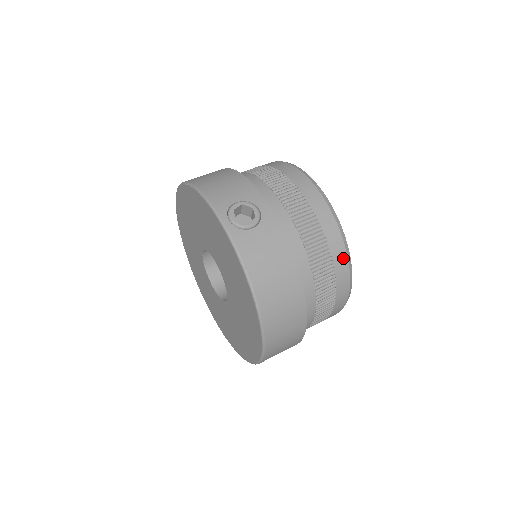
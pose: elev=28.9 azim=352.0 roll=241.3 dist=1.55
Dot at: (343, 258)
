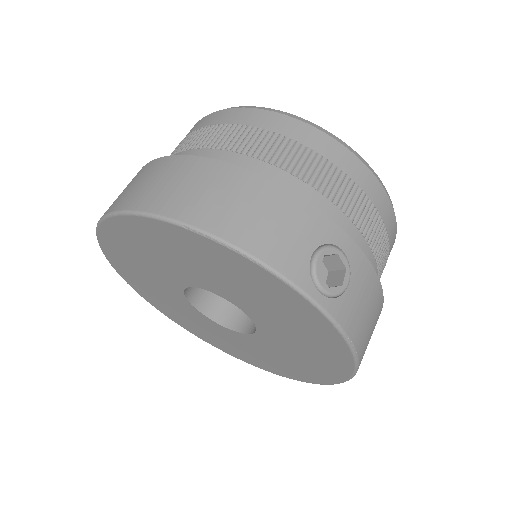
Dot at: (393, 243)
